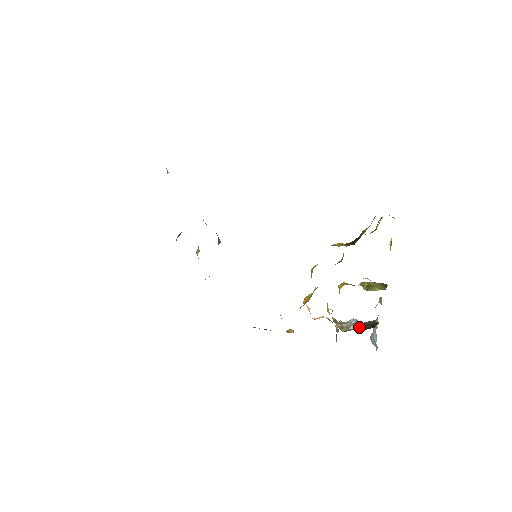
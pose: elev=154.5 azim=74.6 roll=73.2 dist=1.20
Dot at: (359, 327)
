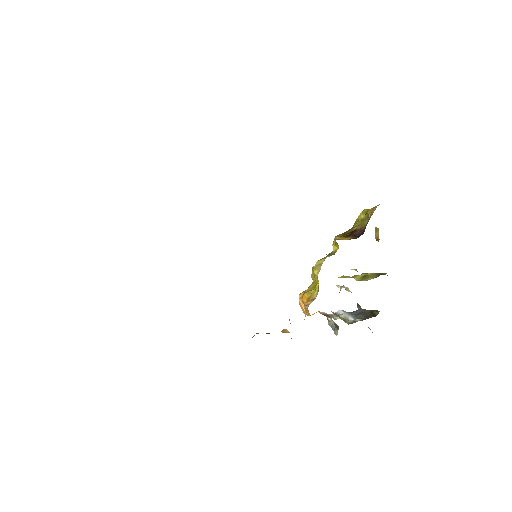
Dot at: (357, 317)
